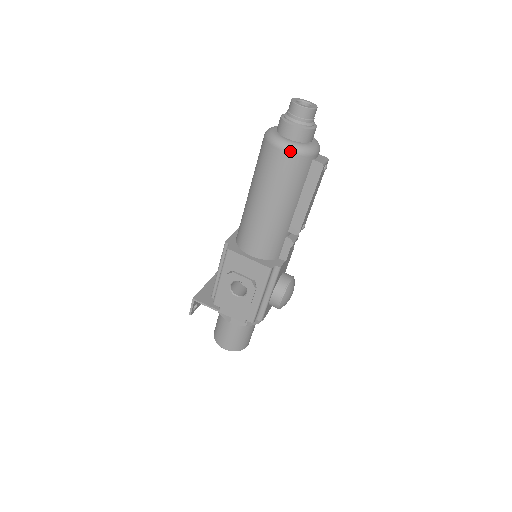
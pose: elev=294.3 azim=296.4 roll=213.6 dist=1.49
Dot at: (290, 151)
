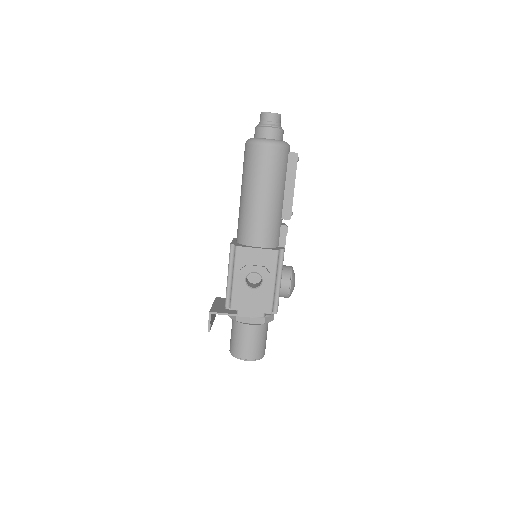
Dot at: (273, 145)
